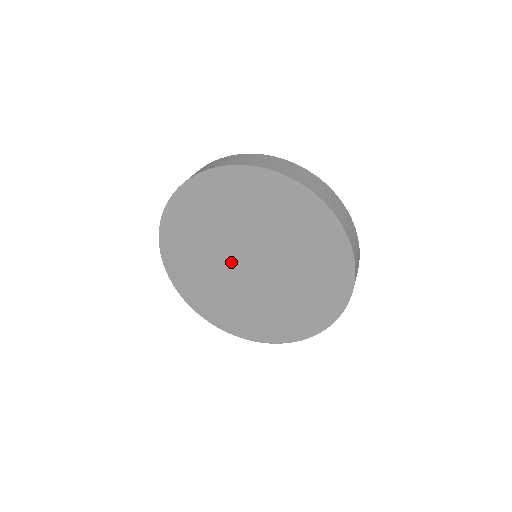
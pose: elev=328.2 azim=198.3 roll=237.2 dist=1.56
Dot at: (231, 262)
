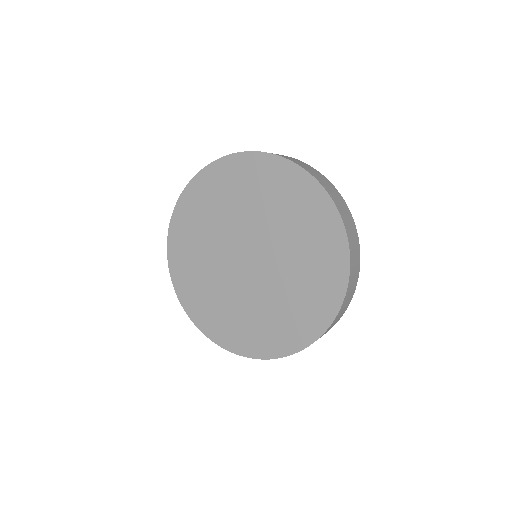
Dot at: (241, 277)
